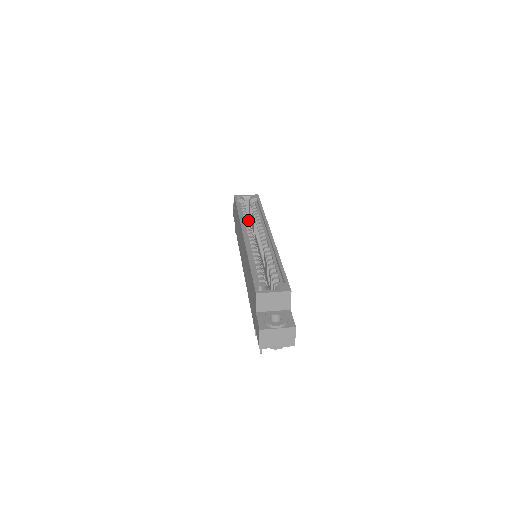
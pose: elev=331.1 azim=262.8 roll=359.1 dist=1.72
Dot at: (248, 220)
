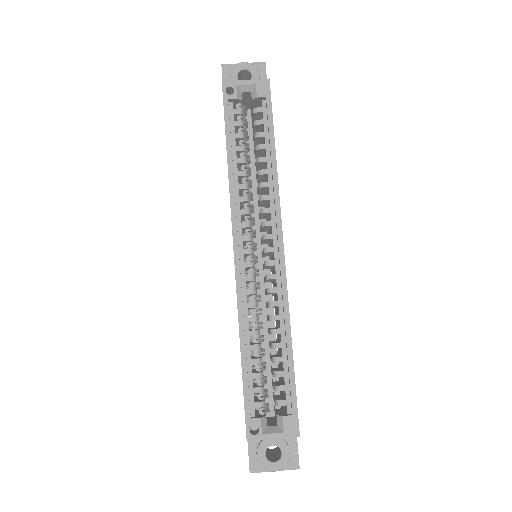
Dot at: (245, 184)
